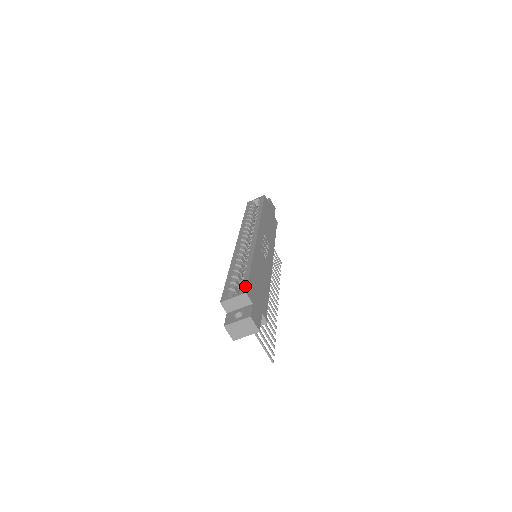
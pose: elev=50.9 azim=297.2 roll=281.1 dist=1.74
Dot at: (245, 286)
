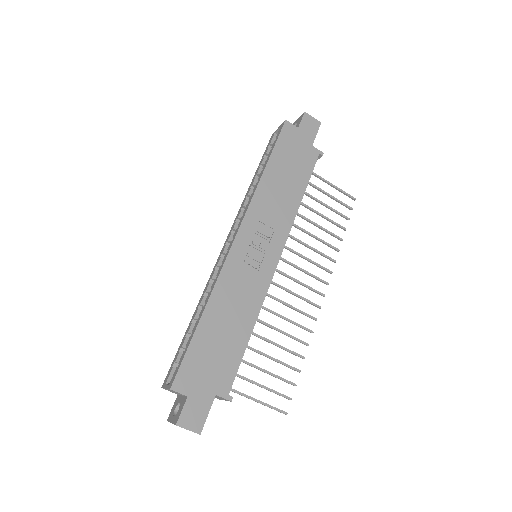
Dot at: (176, 372)
